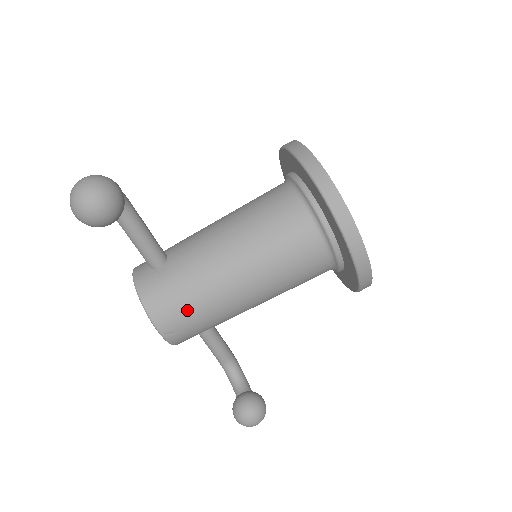
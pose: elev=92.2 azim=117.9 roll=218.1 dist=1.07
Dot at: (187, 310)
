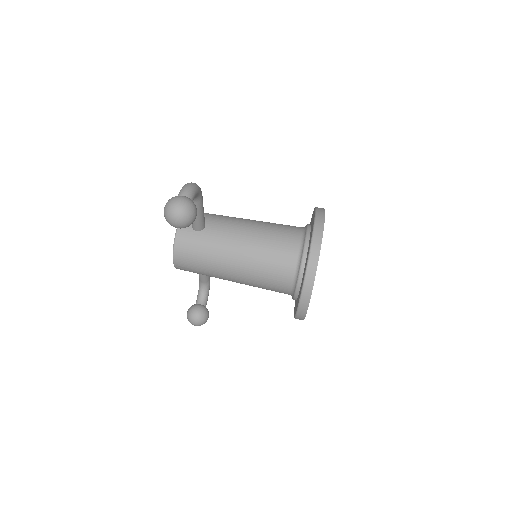
Dot at: (196, 265)
